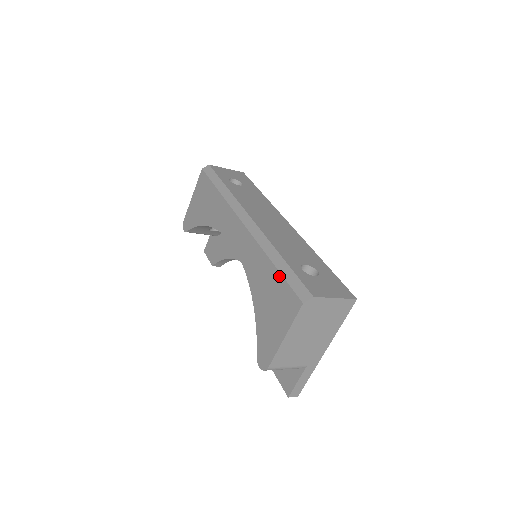
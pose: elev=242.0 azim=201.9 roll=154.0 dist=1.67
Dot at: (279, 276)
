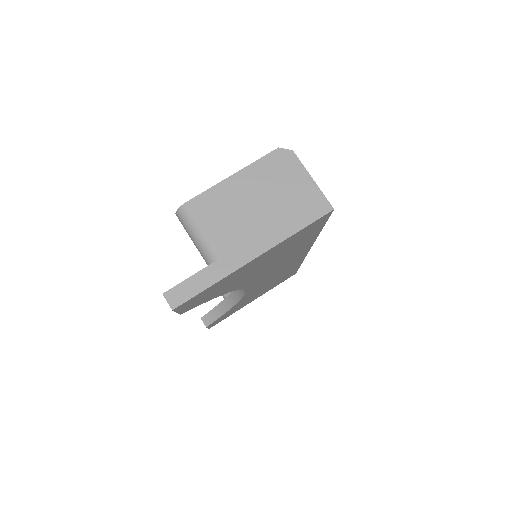
Dot at: occluded
